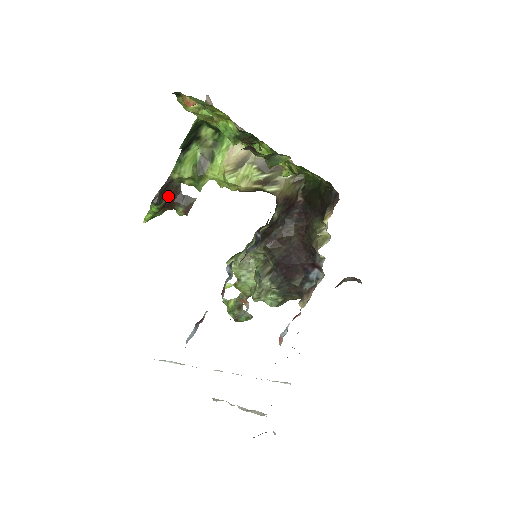
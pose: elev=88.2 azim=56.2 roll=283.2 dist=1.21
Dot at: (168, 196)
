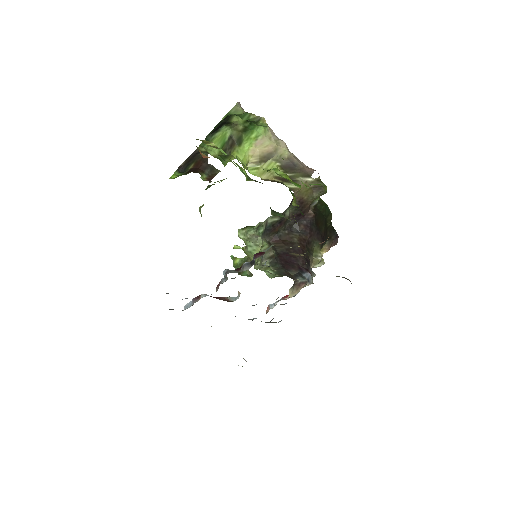
Dot at: (194, 164)
